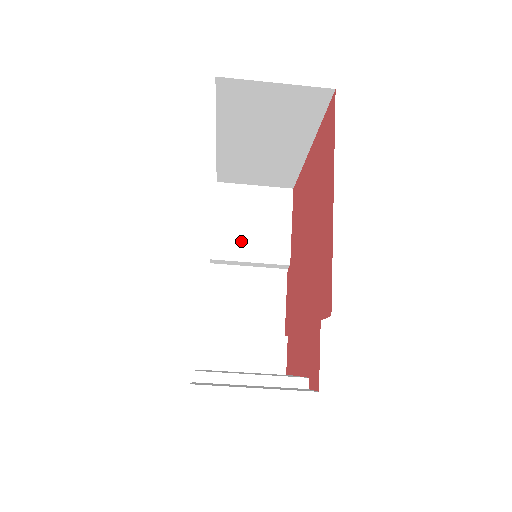
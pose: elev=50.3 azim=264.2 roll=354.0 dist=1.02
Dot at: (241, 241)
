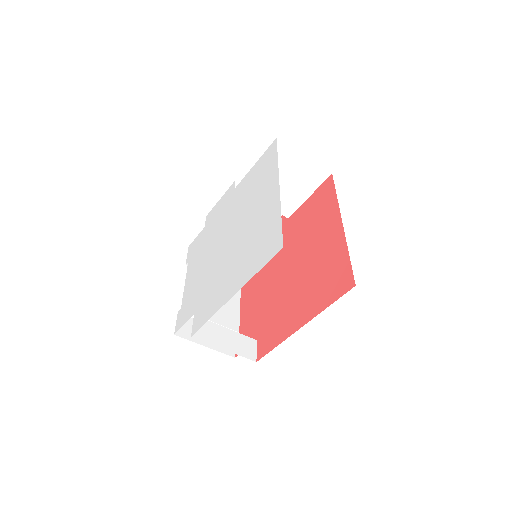
Dot at: occluded
